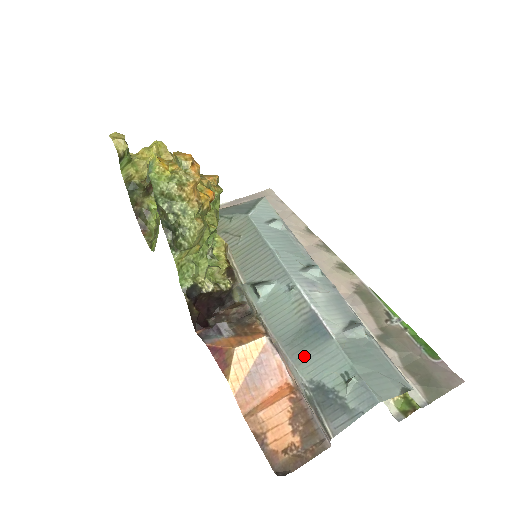
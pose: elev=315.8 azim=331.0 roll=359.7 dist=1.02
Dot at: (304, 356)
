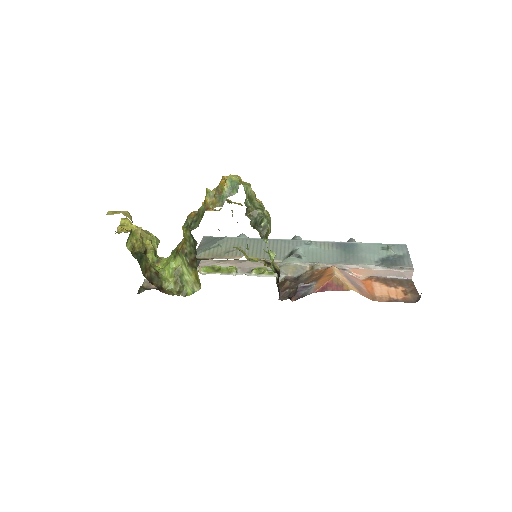
Dot at: (359, 258)
